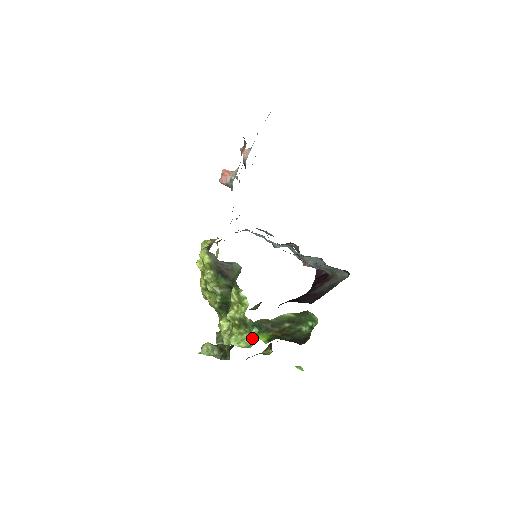
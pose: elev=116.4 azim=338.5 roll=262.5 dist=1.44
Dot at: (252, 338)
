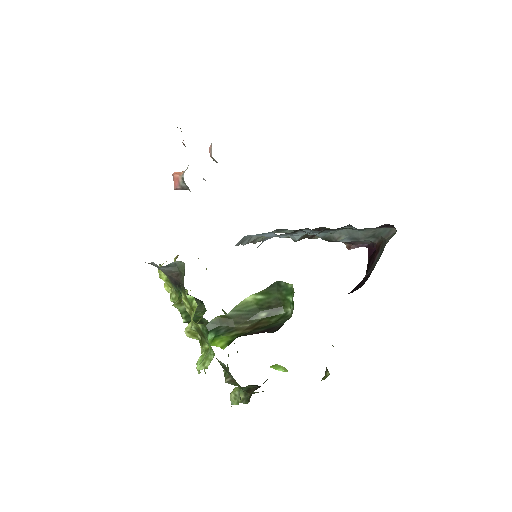
Dot at: (211, 349)
